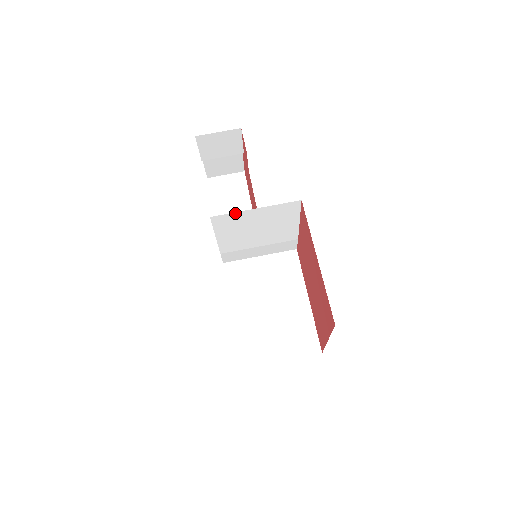
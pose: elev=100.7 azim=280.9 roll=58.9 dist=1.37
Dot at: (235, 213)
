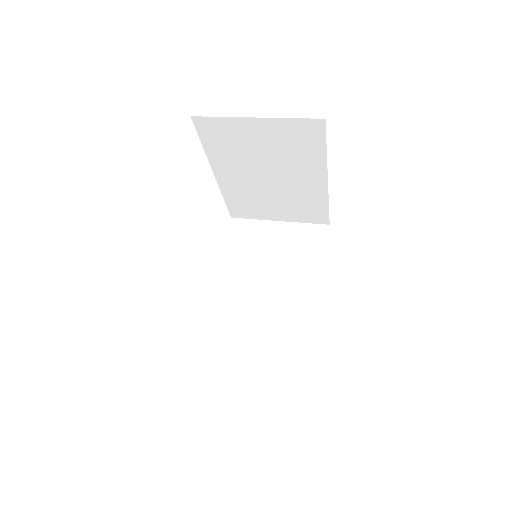
Dot at: (257, 222)
